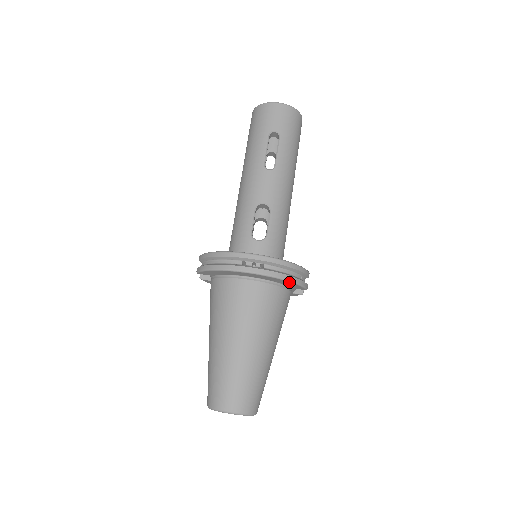
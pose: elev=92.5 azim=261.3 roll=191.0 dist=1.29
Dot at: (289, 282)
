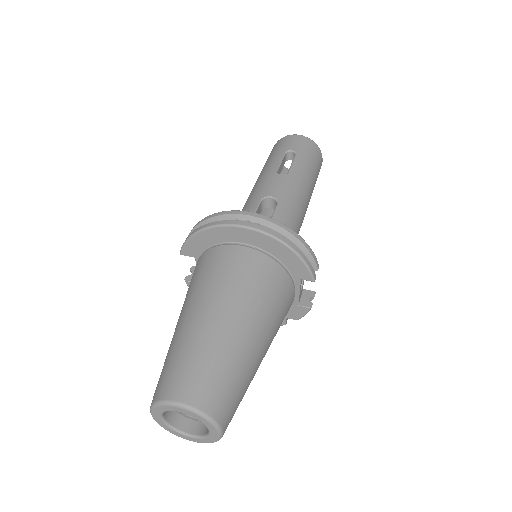
Dot at: (289, 250)
